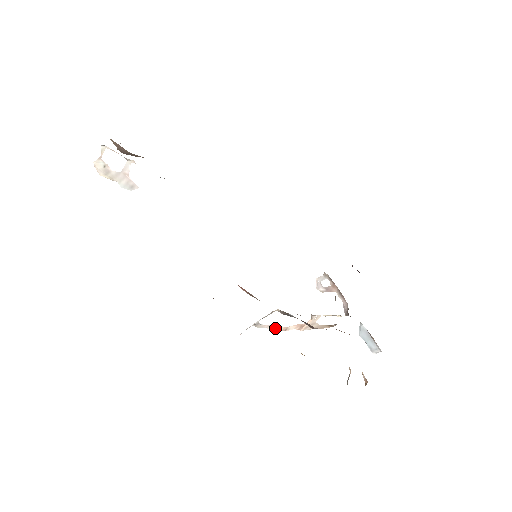
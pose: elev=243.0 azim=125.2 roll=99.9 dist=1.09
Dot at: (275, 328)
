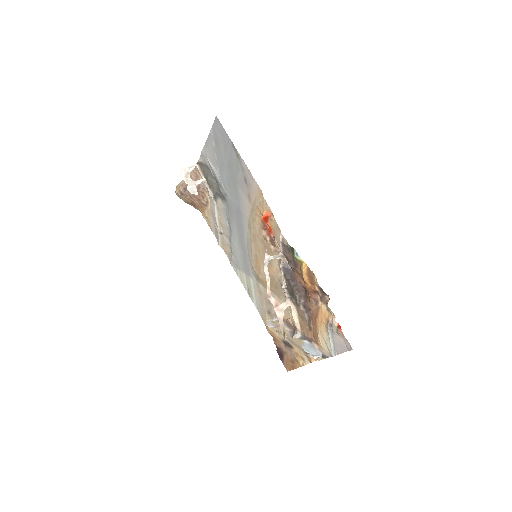
Dot at: (268, 283)
